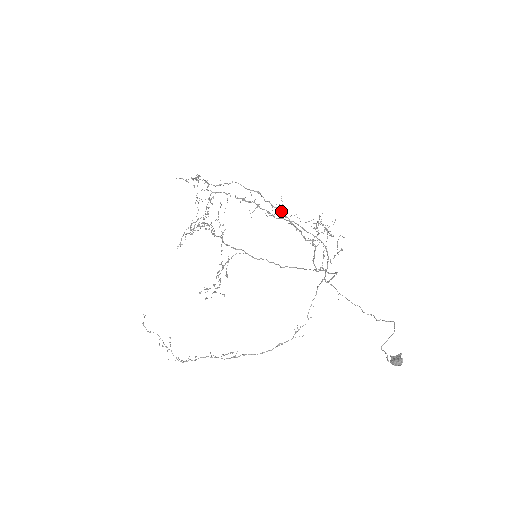
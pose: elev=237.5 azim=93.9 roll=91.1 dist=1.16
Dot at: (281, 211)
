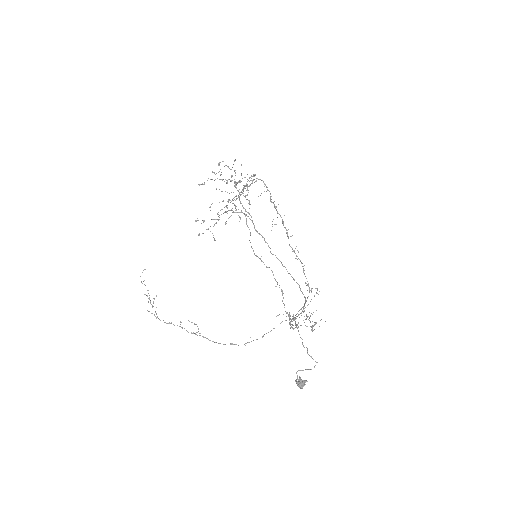
Dot at: (289, 315)
